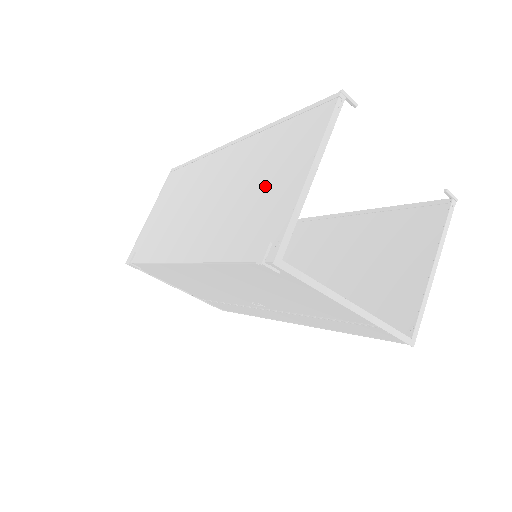
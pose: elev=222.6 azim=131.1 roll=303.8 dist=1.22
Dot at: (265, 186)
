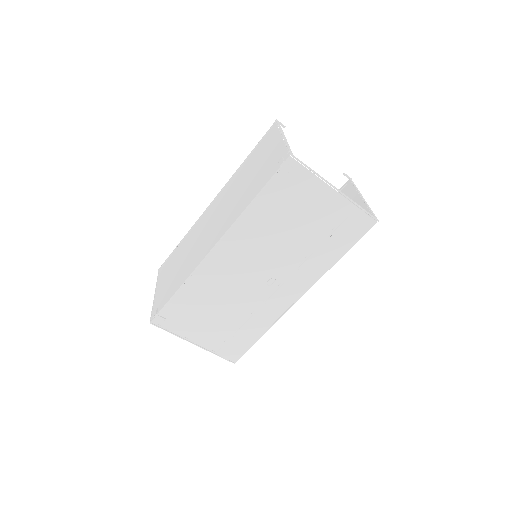
Dot at: (258, 167)
